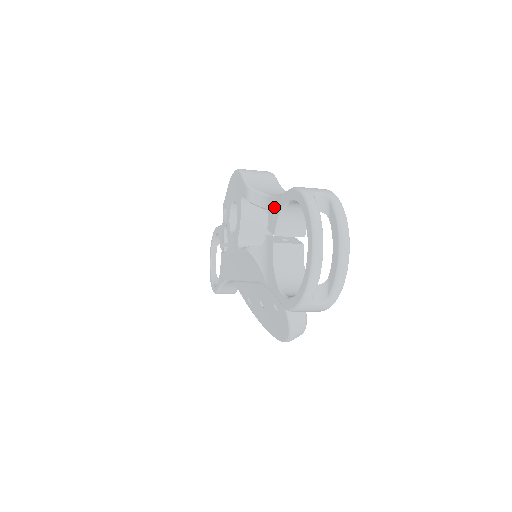
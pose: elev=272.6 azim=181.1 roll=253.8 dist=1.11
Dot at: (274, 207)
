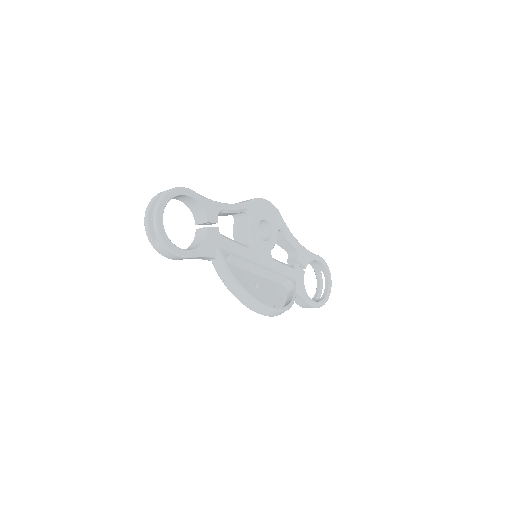
Dot at: occluded
